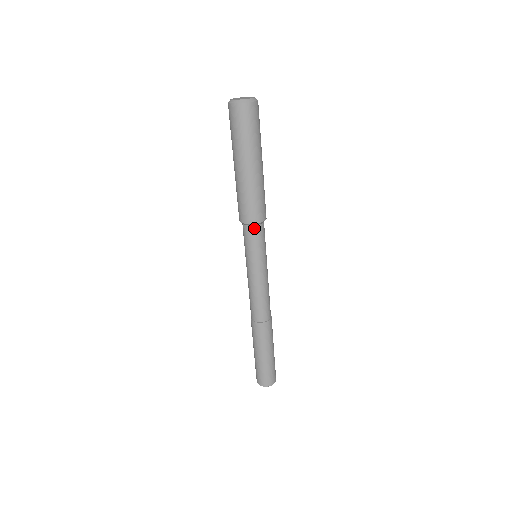
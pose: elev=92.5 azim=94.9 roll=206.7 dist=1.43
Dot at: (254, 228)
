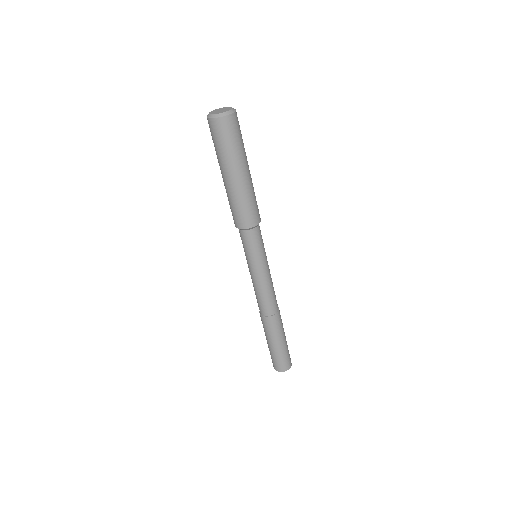
Dot at: (251, 232)
